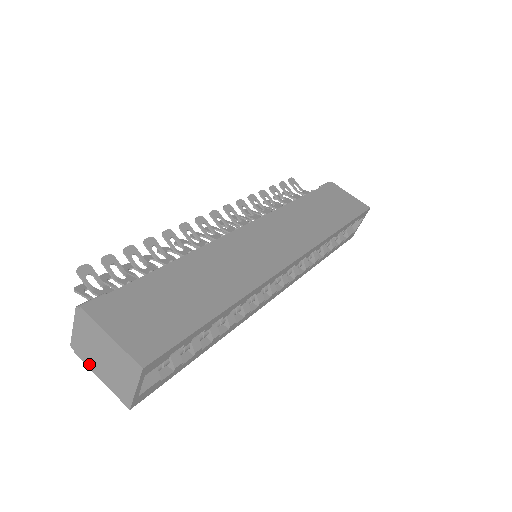
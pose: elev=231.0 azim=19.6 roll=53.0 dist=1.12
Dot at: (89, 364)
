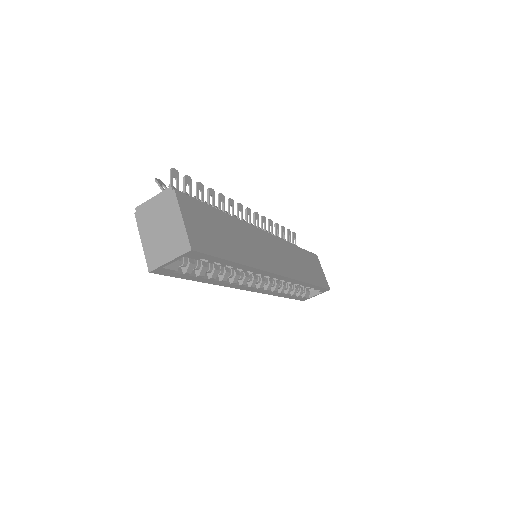
Dot at: (141, 227)
